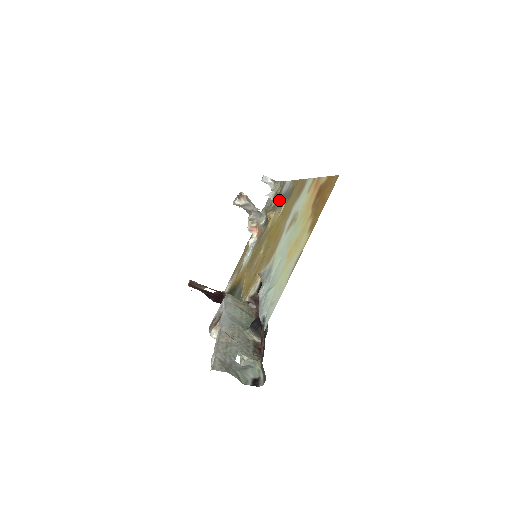
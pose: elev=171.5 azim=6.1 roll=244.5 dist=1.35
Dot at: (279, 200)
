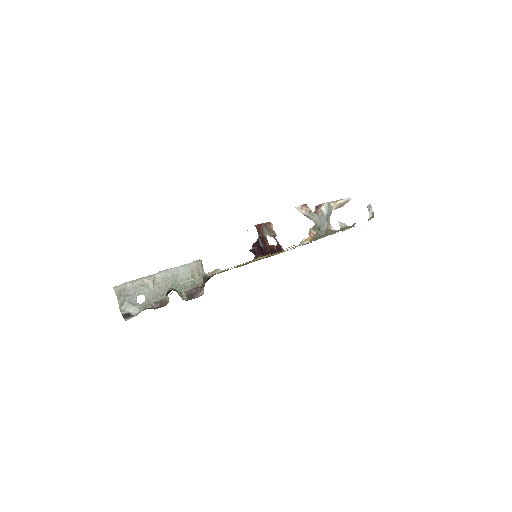
Dot at: occluded
